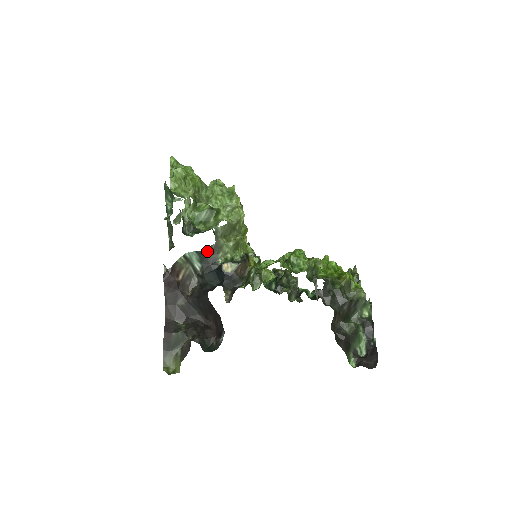
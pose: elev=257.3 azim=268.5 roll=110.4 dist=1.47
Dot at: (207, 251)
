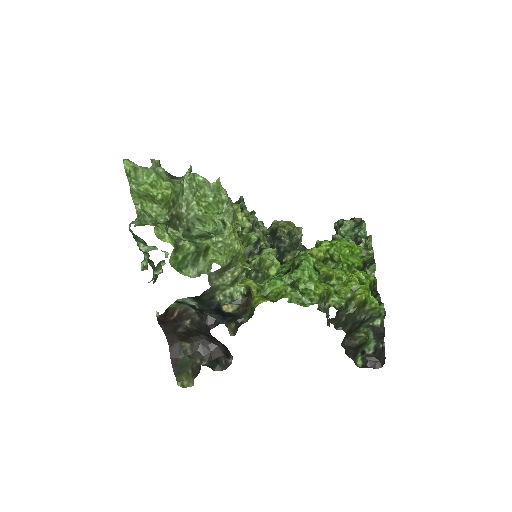
Dot at: (202, 295)
